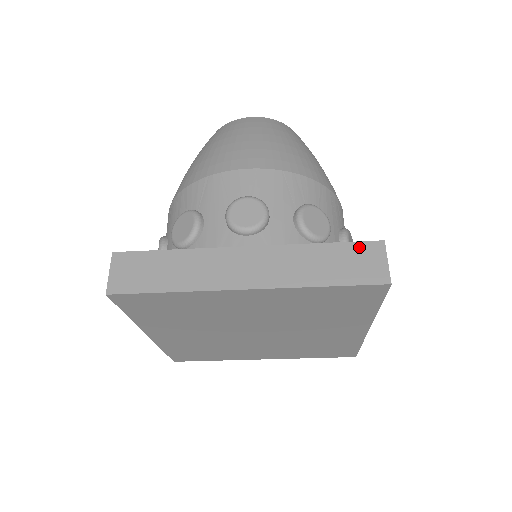
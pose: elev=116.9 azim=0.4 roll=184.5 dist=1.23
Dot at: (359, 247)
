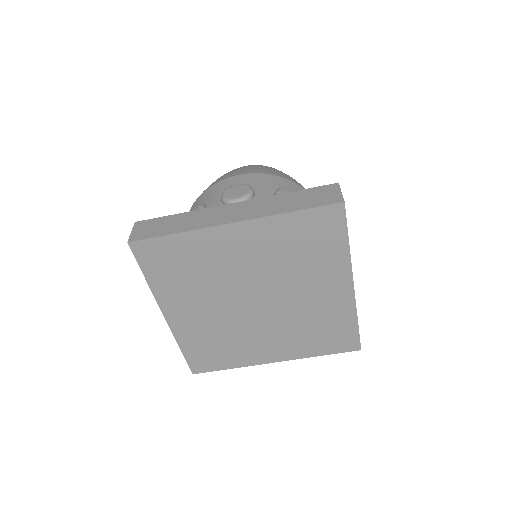
Dot at: (319, 189)
